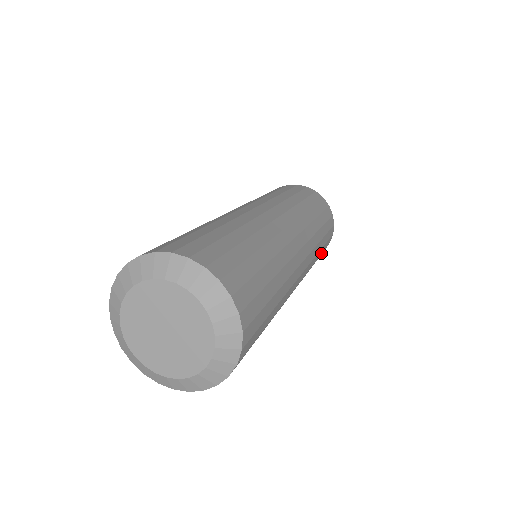
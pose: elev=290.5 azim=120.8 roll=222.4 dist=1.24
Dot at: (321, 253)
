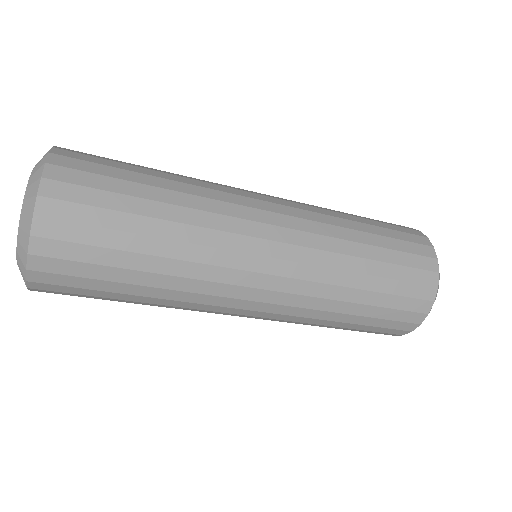
Dot at: (363, 323)
